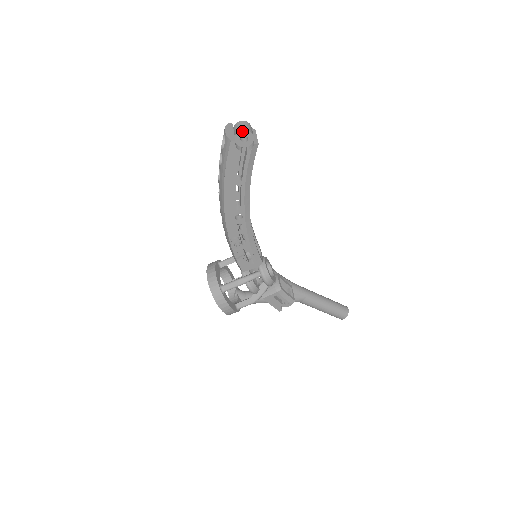
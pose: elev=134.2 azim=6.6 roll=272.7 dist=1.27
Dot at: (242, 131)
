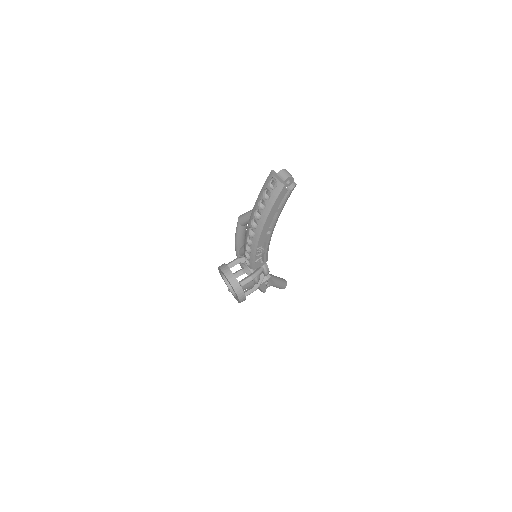
Dot at: (289, 177)
